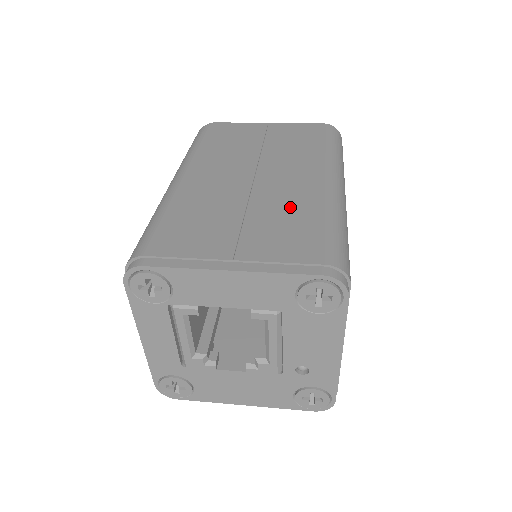
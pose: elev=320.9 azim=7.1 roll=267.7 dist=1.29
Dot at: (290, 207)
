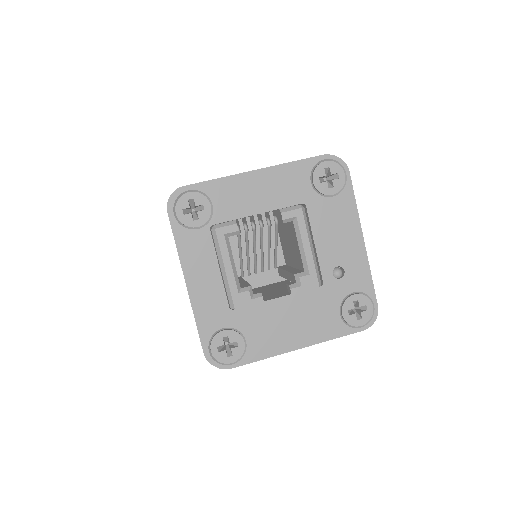
Dot at: occluded
